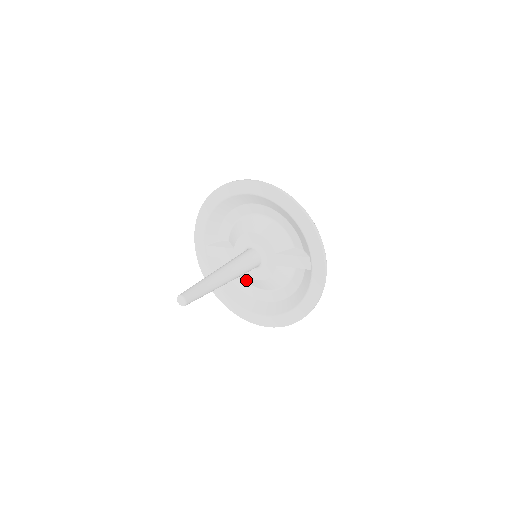
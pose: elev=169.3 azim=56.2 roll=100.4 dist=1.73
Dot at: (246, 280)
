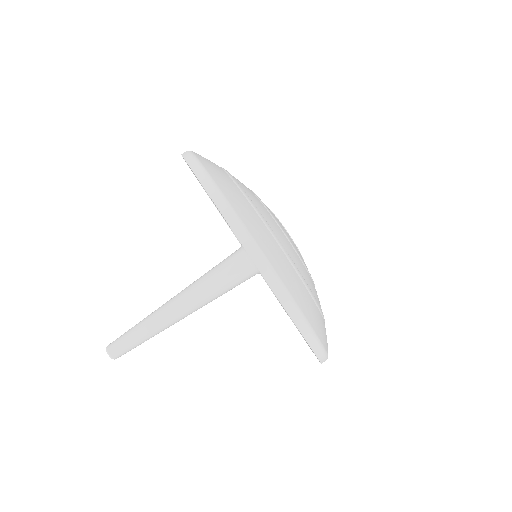
Dot at: occluded
